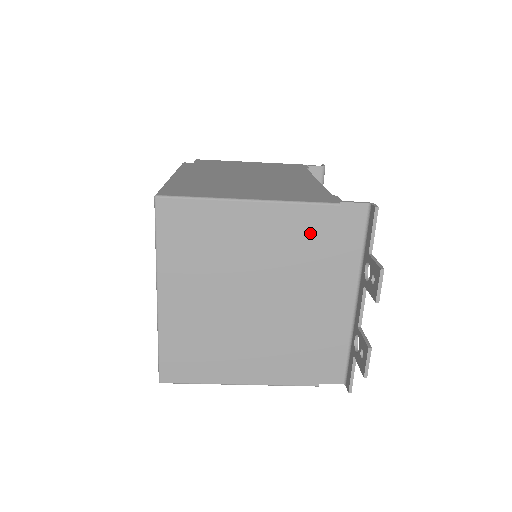
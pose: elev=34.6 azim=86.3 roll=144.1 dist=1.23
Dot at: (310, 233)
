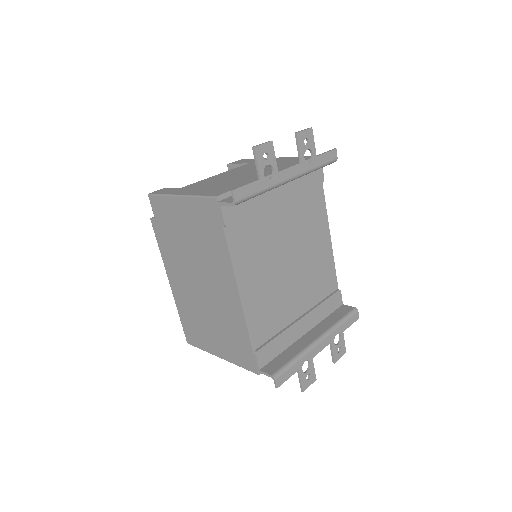
Dot at: occluded
